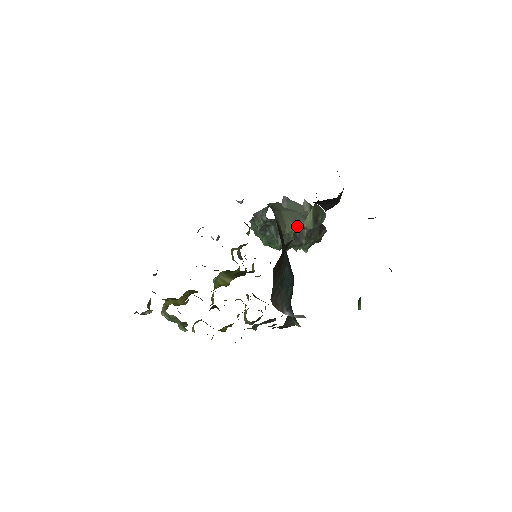
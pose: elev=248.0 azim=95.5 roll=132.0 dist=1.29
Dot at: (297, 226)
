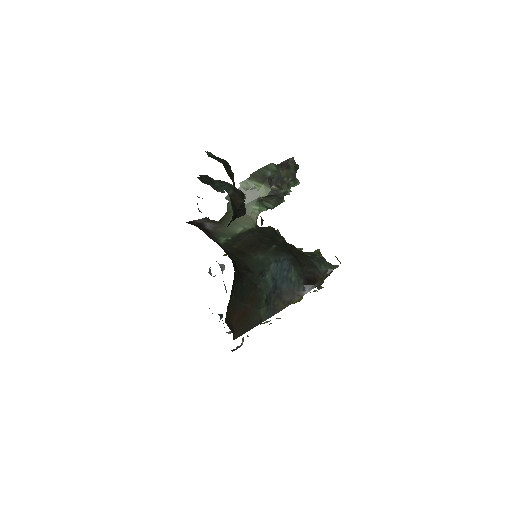
Dot at: (260, 200)
